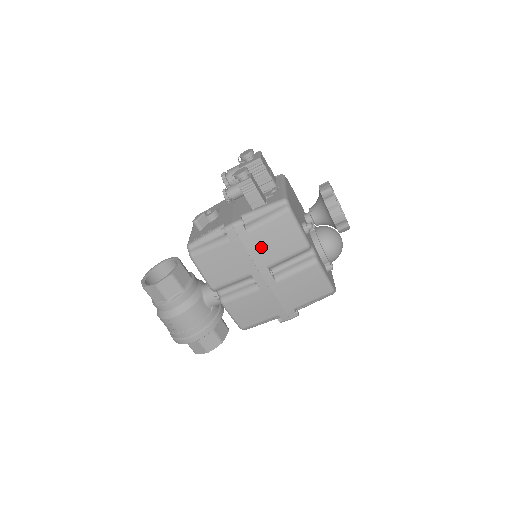
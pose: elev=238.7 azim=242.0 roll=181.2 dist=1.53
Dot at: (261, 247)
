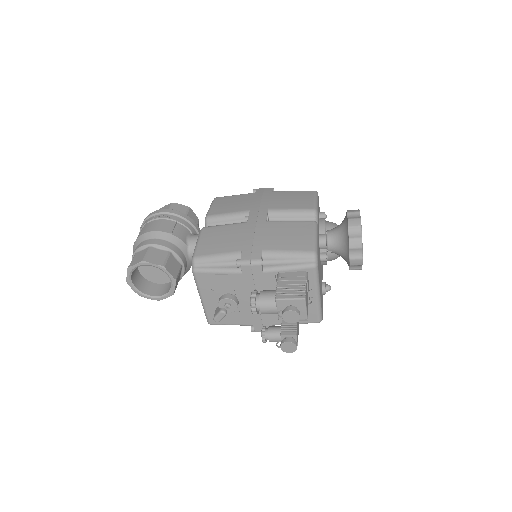
Dot at: occluded
